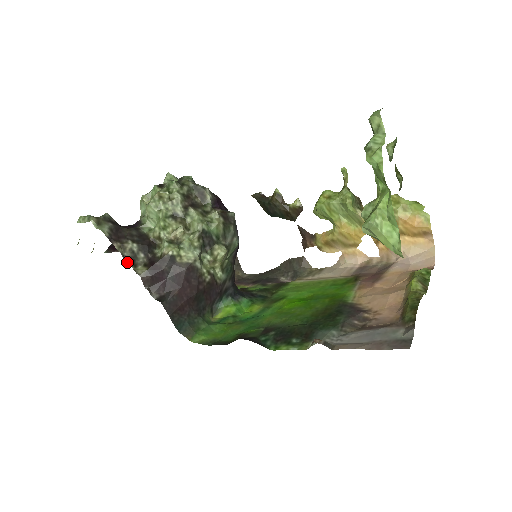
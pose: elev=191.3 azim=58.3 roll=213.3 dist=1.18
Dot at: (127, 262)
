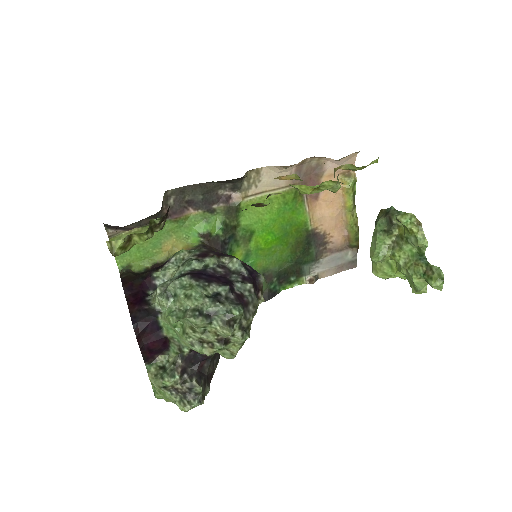
Dot at: occluded
